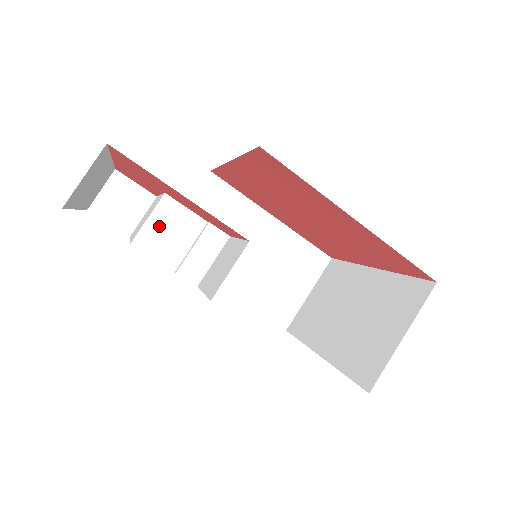
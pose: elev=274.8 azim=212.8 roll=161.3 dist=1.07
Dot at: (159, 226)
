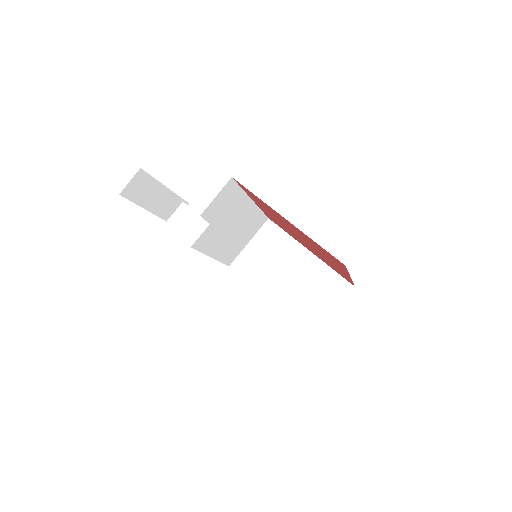
Dot at: (178, 218)
